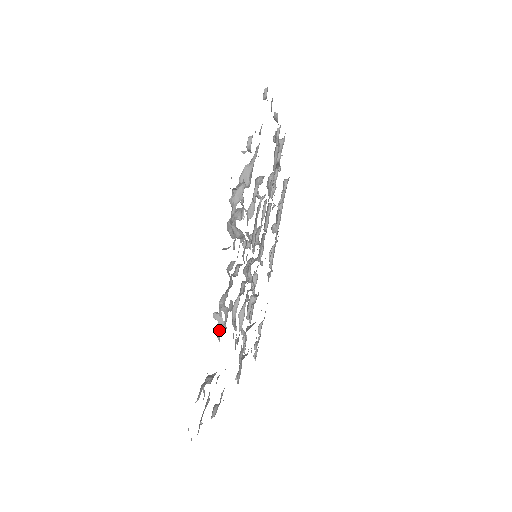
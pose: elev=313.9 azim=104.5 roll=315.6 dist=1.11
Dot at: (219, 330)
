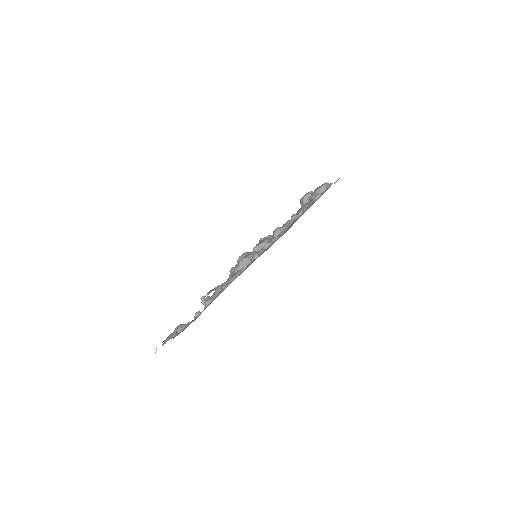
Dot at: (198, 312)
